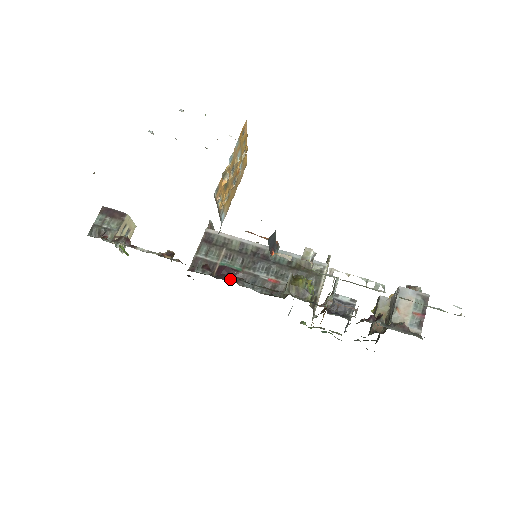
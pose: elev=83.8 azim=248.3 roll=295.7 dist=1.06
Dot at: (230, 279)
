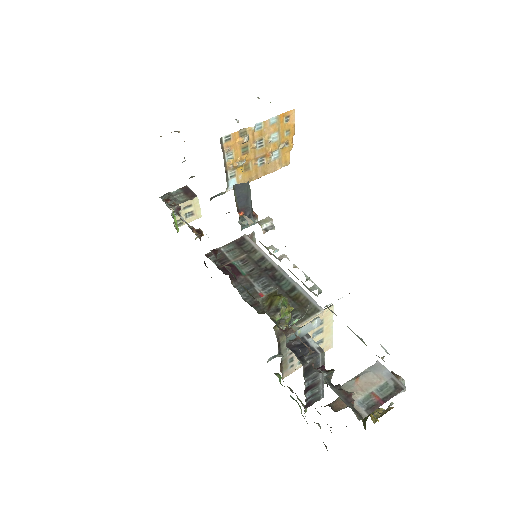
Dot at: (228, 274)
